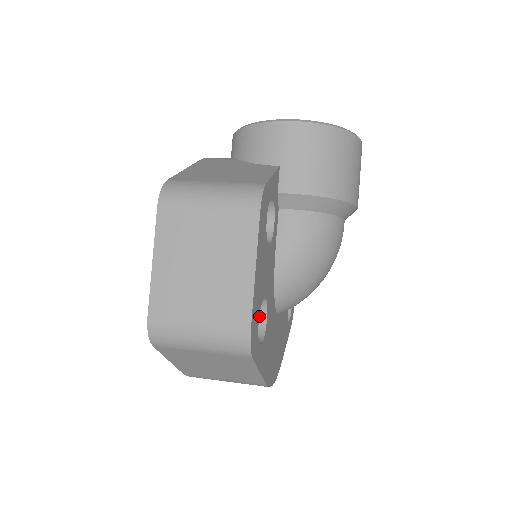
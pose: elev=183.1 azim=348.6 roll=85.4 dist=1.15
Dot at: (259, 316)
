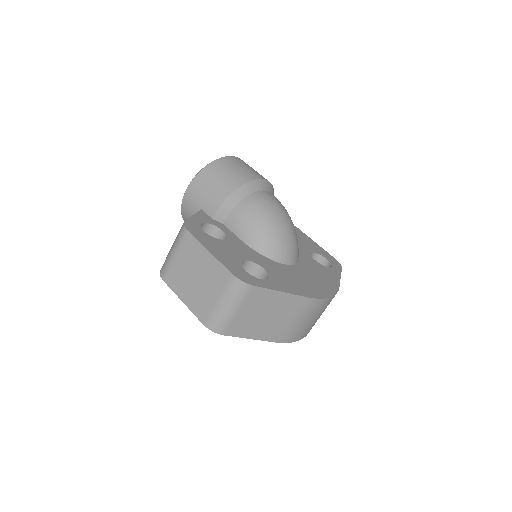
Dot at: (260, 272)
